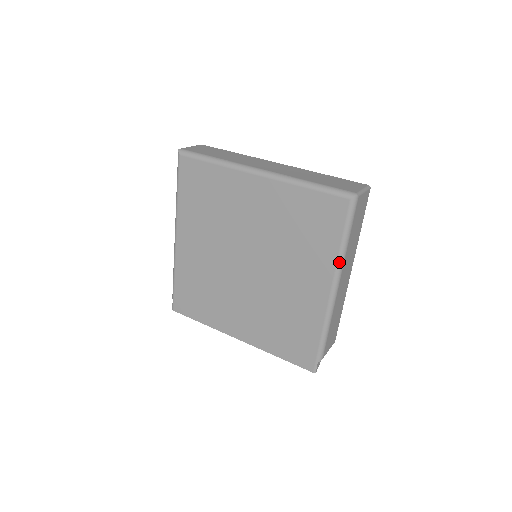
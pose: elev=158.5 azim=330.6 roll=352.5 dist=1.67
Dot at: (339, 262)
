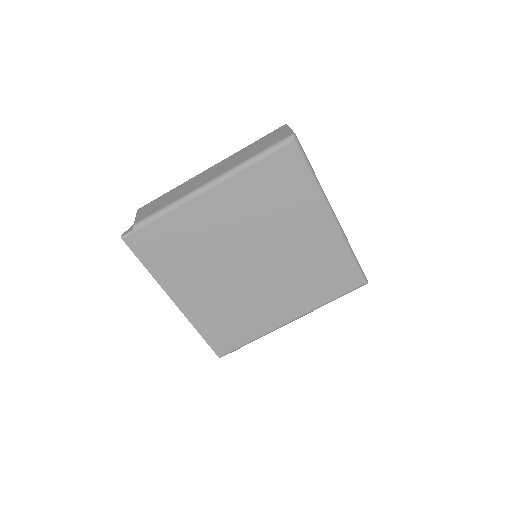
Dot at: (317, 308)
